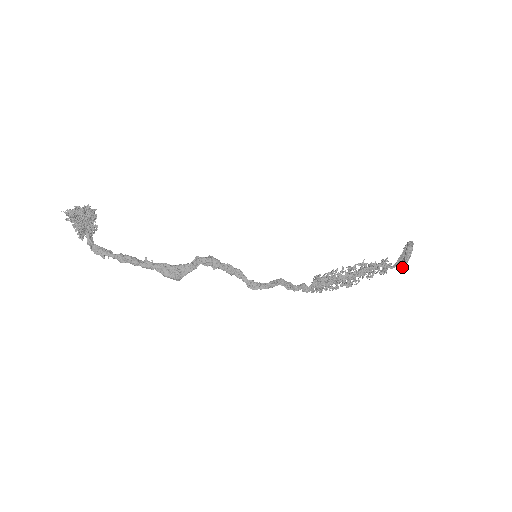
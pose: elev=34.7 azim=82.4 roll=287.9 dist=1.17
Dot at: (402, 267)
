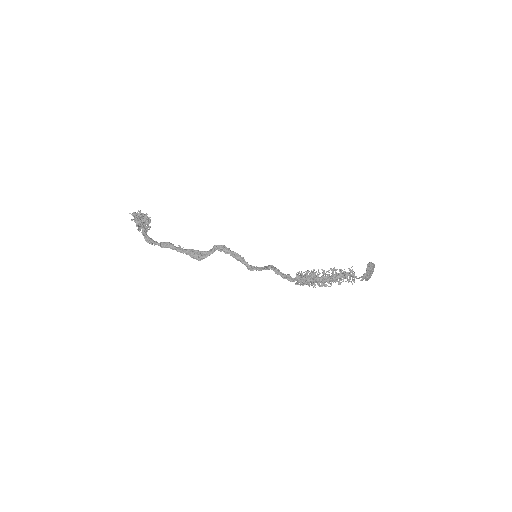
Dot at: (365, 277)
